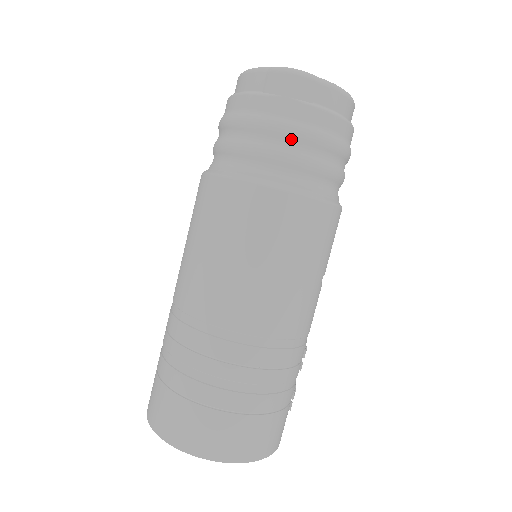
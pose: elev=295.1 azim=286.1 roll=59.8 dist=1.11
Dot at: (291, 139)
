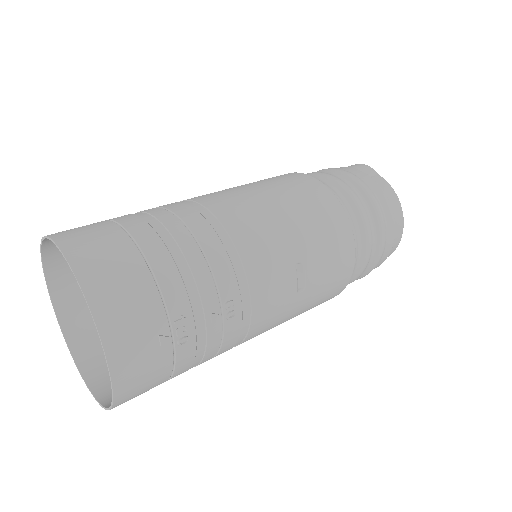
Dot at: (339, 174)
